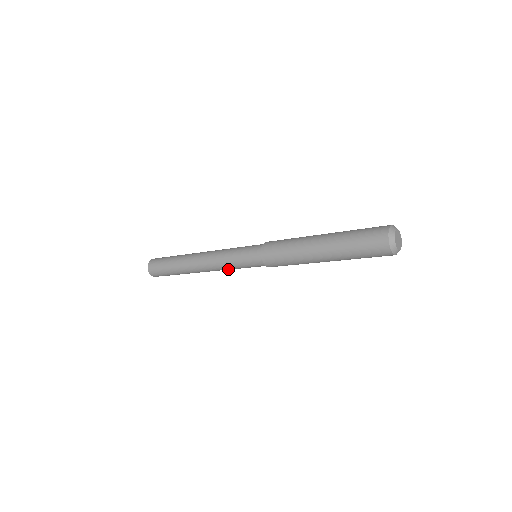
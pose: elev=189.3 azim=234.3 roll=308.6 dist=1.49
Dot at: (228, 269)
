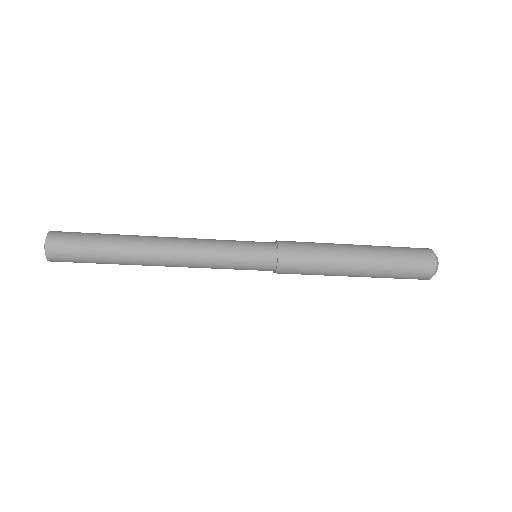
Dot at: (209, 264)
